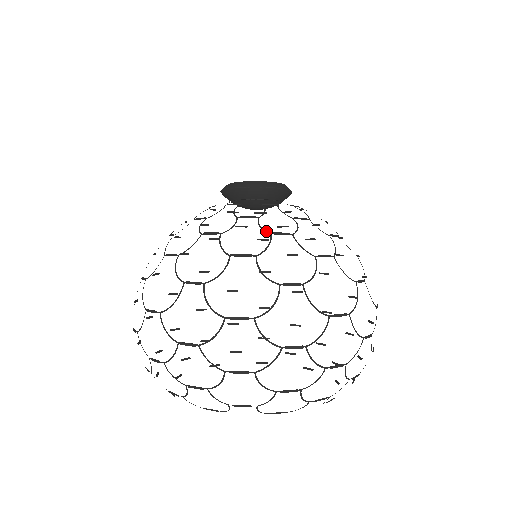
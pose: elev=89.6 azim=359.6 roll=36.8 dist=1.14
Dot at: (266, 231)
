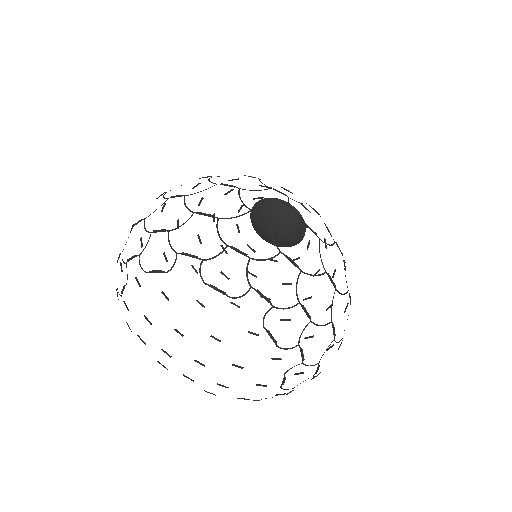
Dot at: occluded
